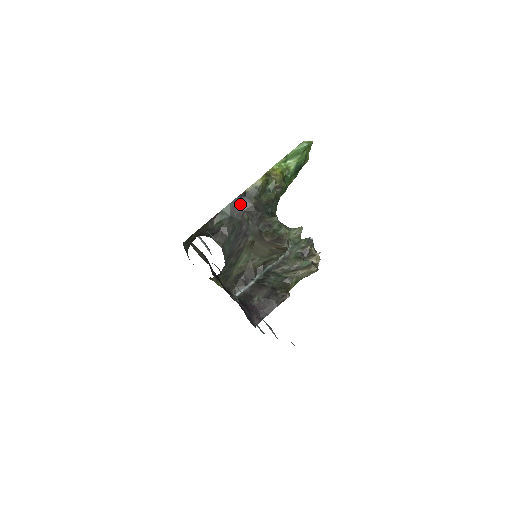
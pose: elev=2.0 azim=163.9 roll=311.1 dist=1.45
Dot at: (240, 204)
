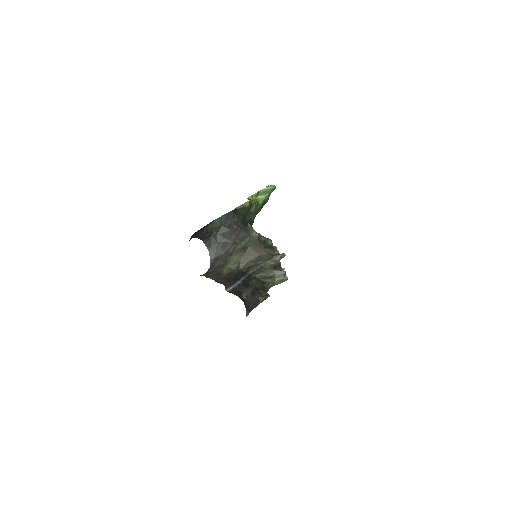
Dot at: (231, 217)
